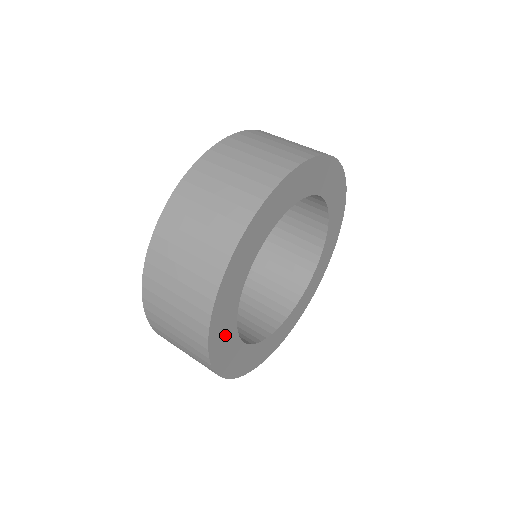
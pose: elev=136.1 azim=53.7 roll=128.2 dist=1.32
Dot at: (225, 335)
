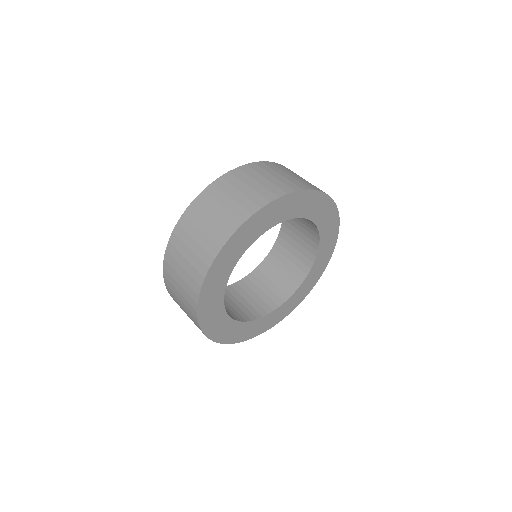
Dot at: (230, 330)
